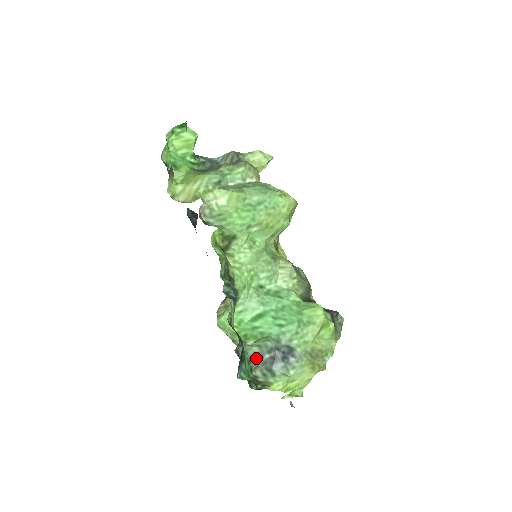
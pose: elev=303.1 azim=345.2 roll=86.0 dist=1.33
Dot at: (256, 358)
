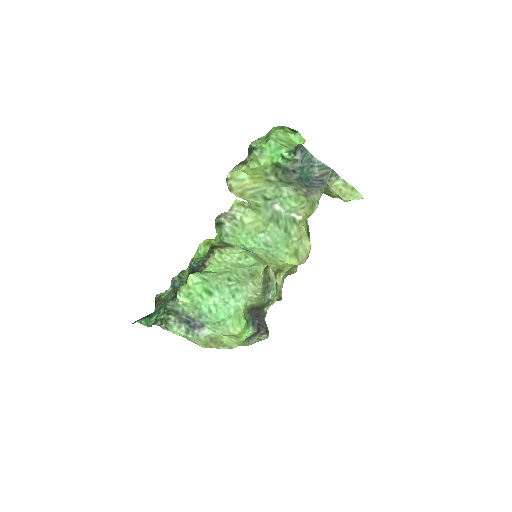
Dot at: (177, 312)
